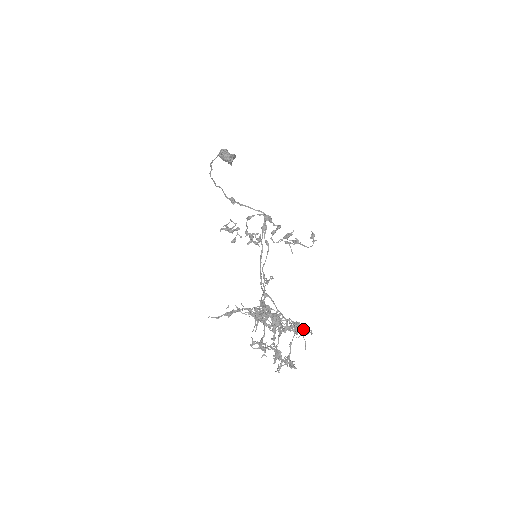
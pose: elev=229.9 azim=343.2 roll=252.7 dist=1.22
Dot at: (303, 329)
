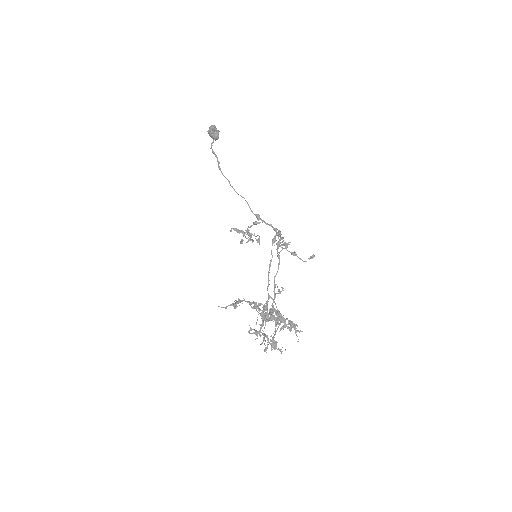
Dot at: occluded
